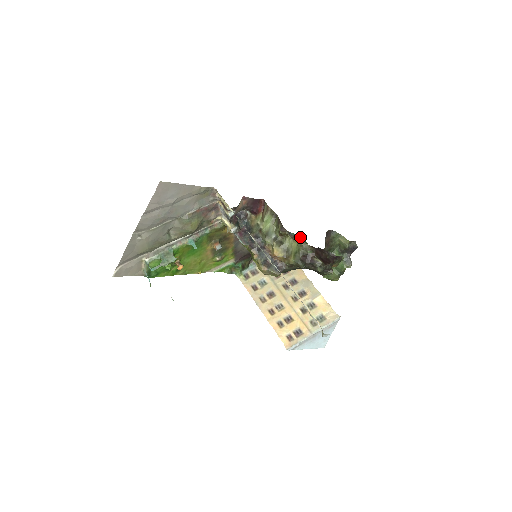
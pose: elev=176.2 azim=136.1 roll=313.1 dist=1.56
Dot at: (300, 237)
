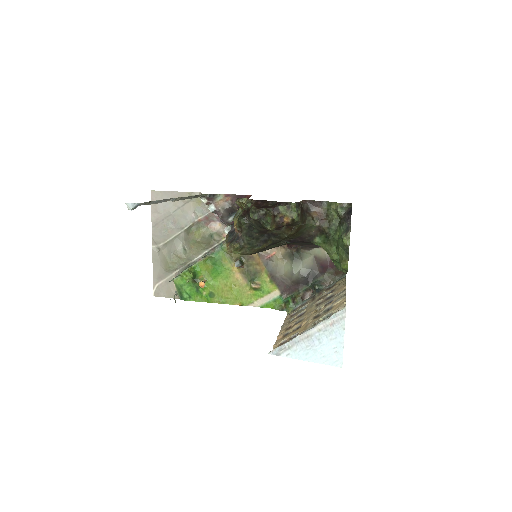
Dot at: occluded
